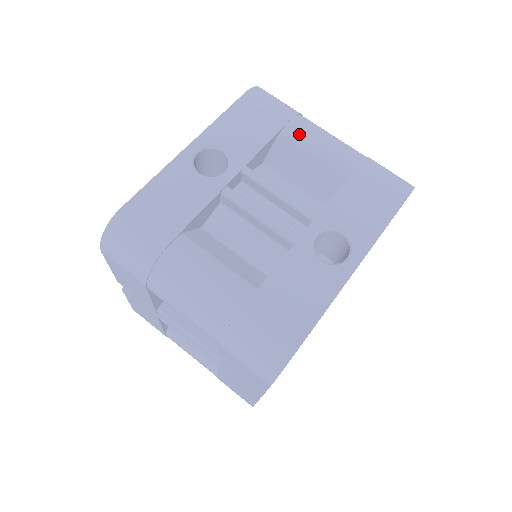
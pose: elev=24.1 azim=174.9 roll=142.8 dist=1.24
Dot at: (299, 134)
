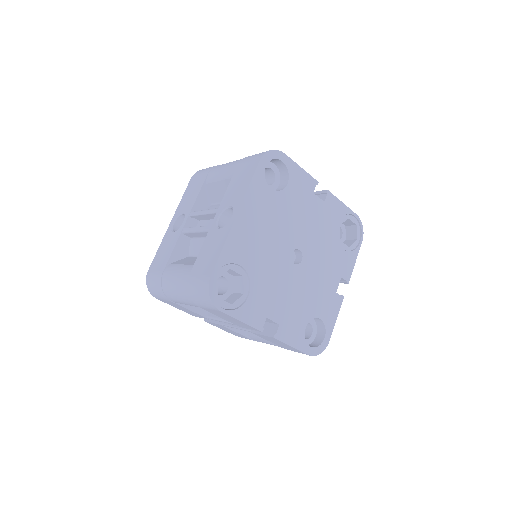
Dot at: (212, 176)
